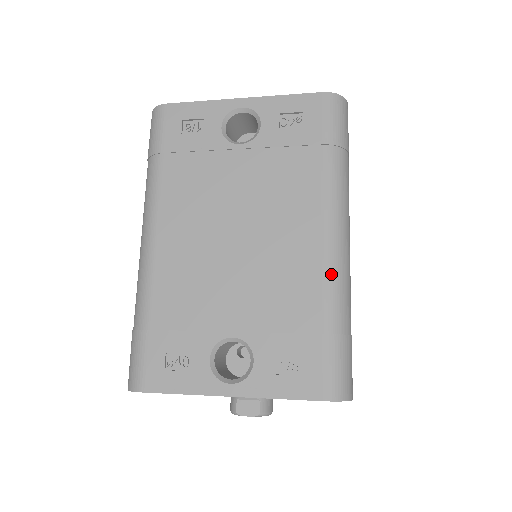
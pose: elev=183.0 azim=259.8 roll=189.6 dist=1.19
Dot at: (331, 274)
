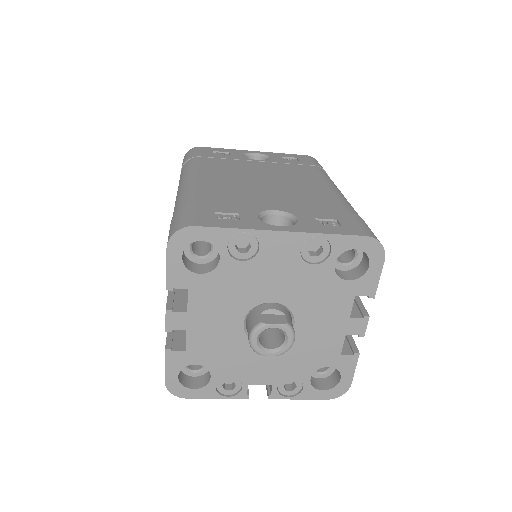
Dot at: (343, 198)
